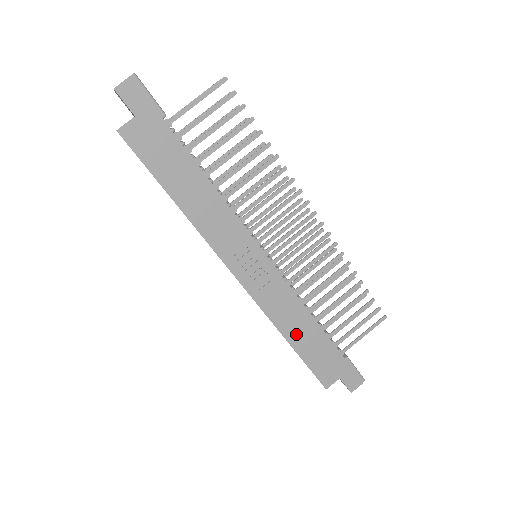
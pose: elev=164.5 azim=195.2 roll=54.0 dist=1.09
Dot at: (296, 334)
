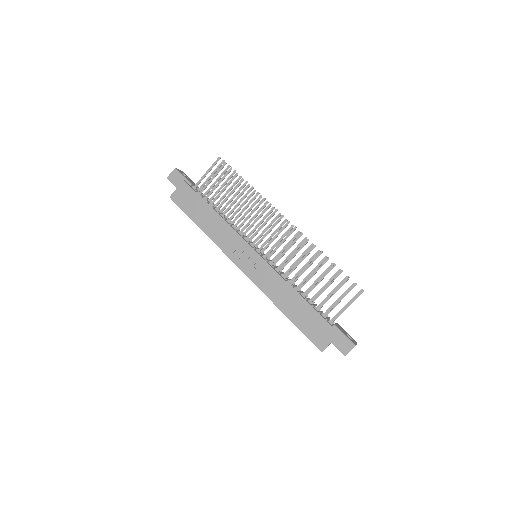
Dot at: (288, 306)
